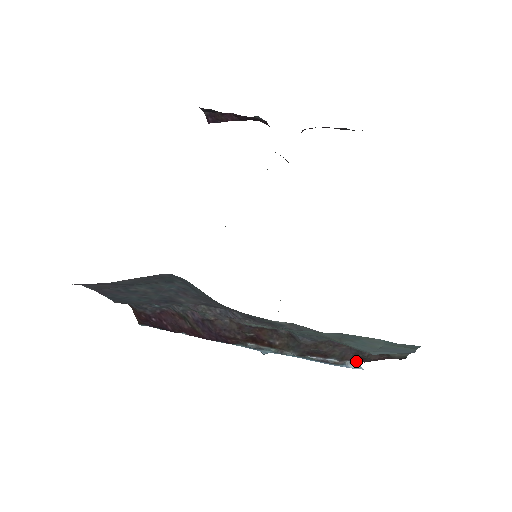
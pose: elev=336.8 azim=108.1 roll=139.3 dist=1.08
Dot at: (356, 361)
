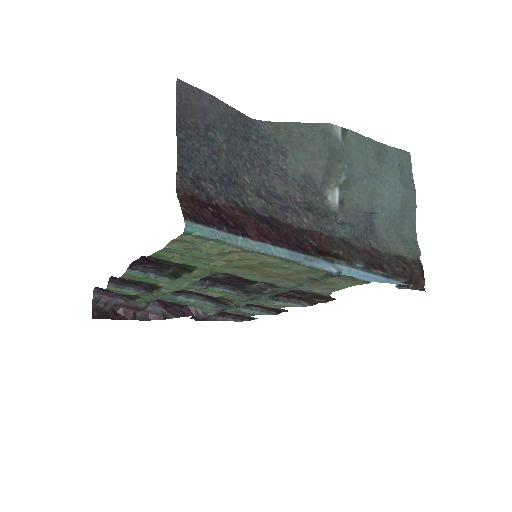
Dot at: occluded
